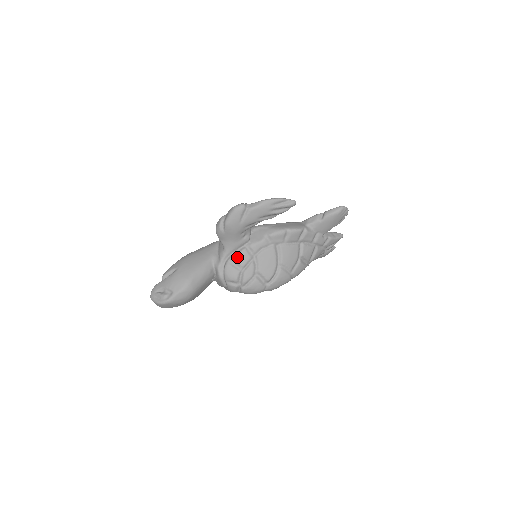
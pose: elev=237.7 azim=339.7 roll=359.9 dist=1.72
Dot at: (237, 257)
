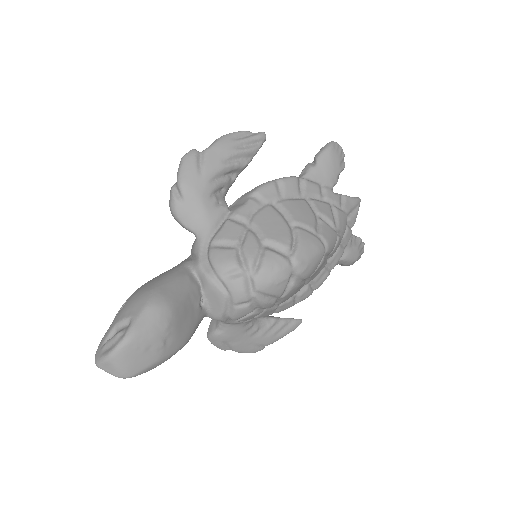
Dot at: (221, 234)
